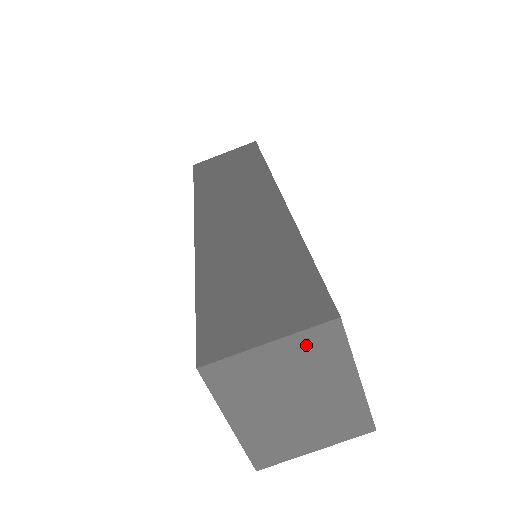
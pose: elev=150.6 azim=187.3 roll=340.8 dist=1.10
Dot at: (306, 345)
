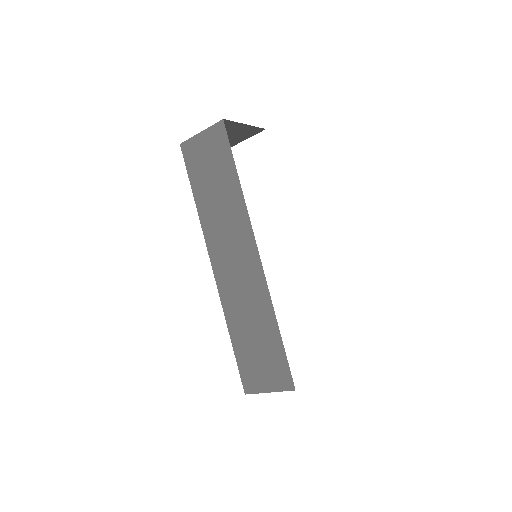
Dot at: occluded
